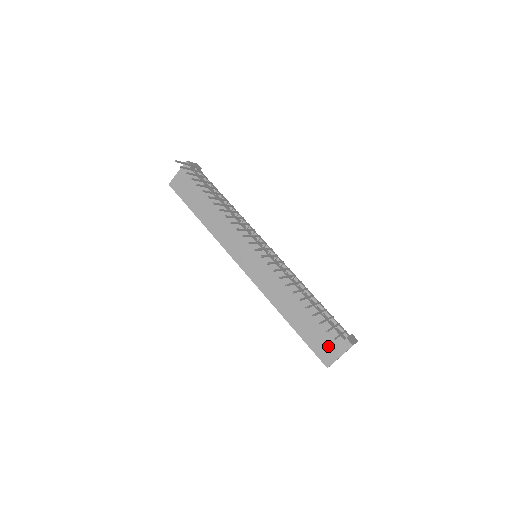
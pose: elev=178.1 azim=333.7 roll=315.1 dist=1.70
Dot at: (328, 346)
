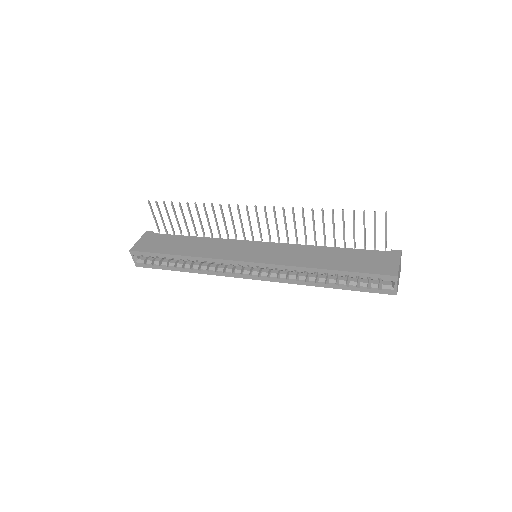
Dot at: (381, 262)
